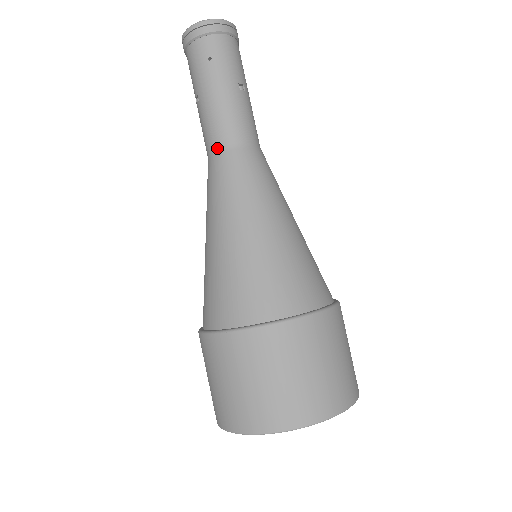
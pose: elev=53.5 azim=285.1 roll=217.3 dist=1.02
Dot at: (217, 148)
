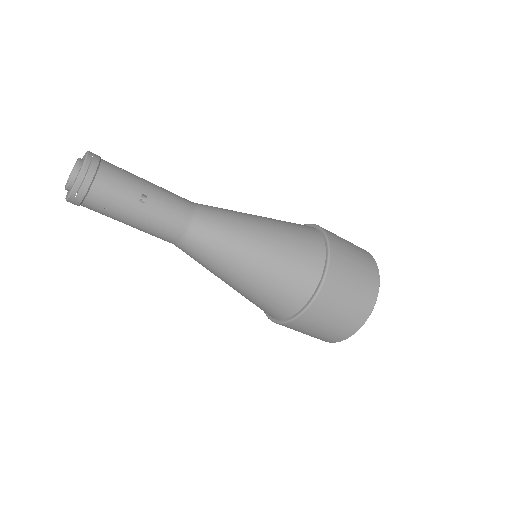
Dot at: (174, 243)
